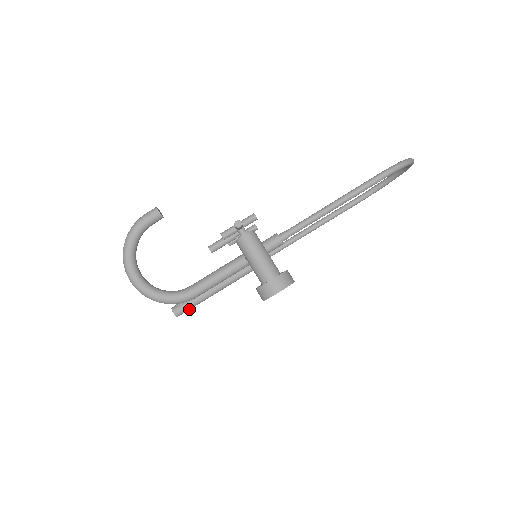
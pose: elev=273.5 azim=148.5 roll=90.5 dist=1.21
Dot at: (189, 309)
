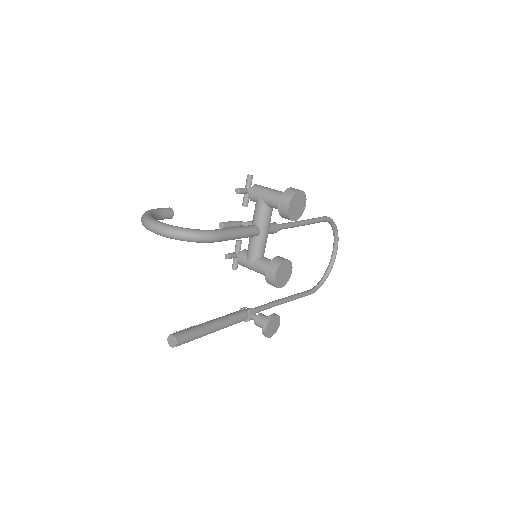
Dot at: (189, 337)
